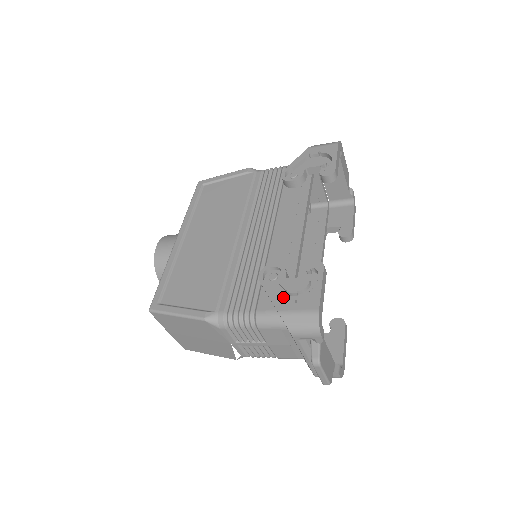
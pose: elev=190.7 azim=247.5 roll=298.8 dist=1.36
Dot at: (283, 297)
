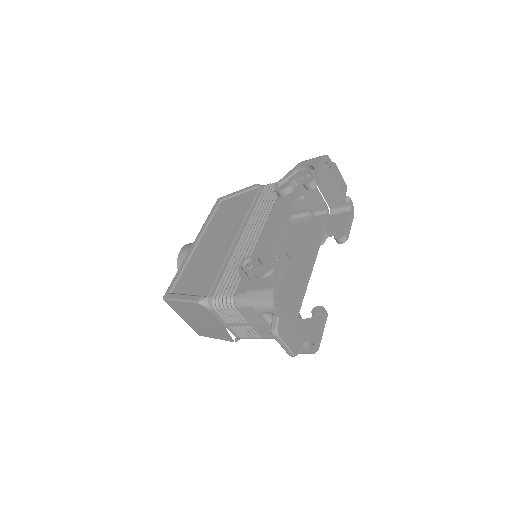
Dot at: occluded
